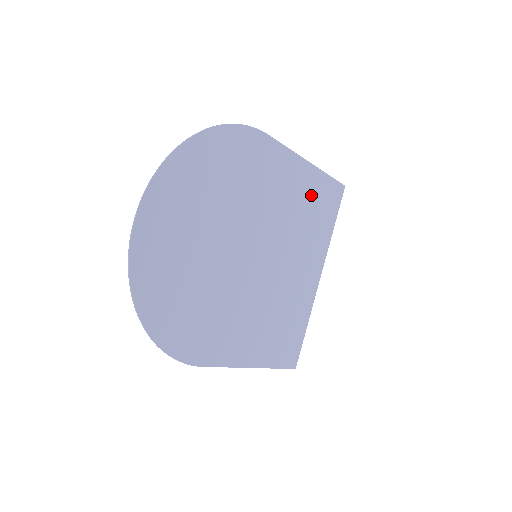
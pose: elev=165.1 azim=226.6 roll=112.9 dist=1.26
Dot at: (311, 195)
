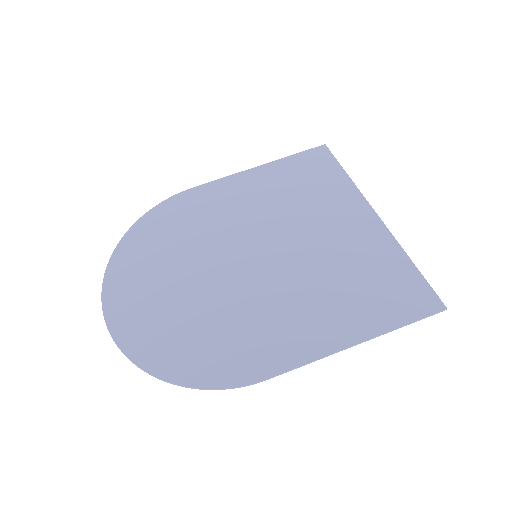
Dot at: (284, 179)
